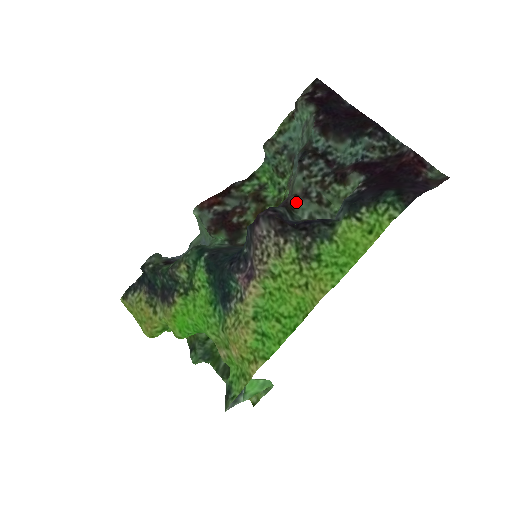
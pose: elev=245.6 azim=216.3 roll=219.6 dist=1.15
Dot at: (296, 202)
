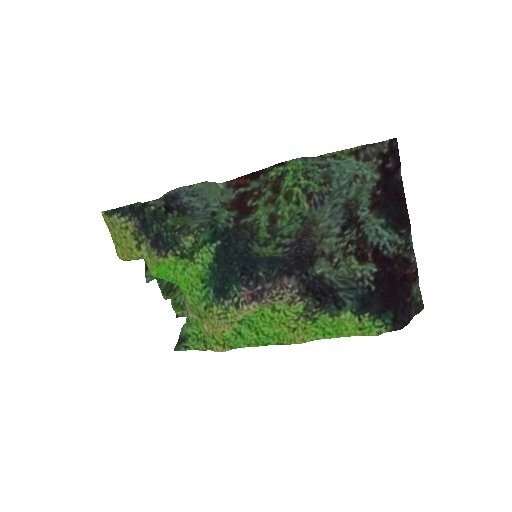
Dot at: (320, 259)
